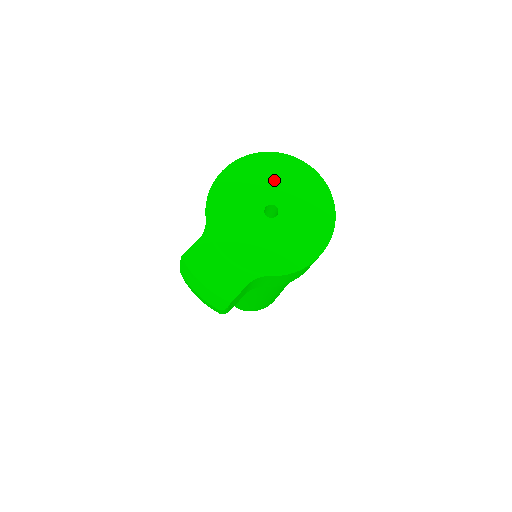
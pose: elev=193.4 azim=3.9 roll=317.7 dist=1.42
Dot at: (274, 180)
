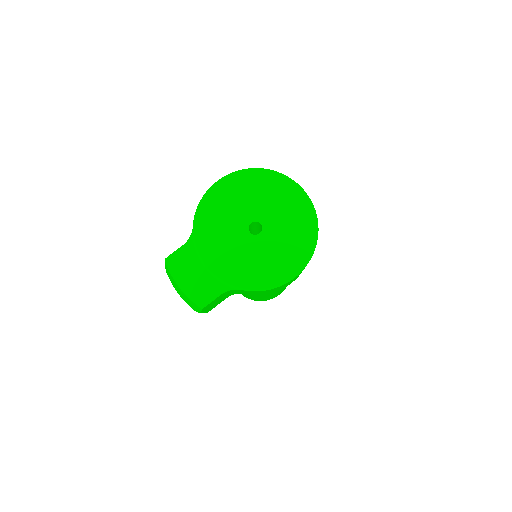
Dot at: (264, 198)
